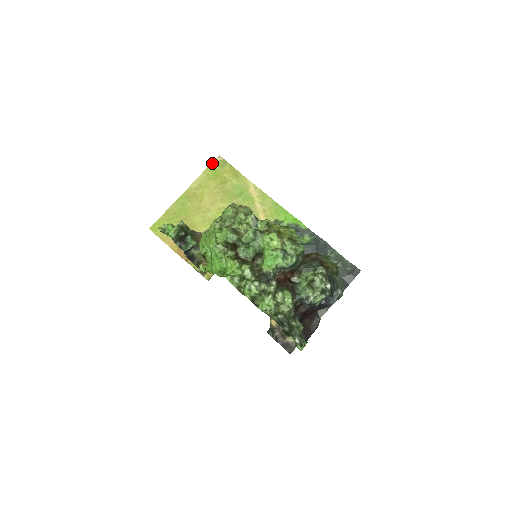
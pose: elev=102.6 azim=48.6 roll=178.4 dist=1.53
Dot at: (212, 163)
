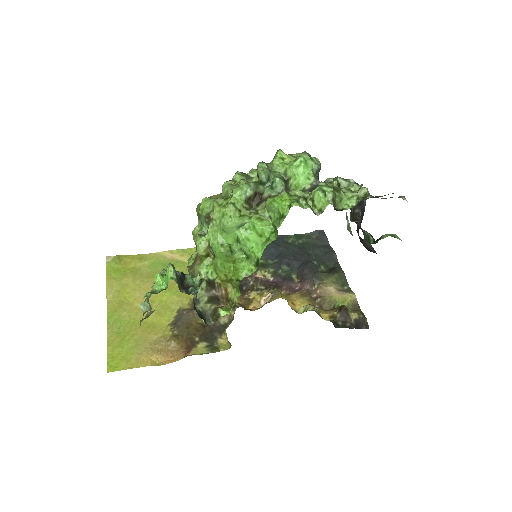
Dot at: (106, 267)
